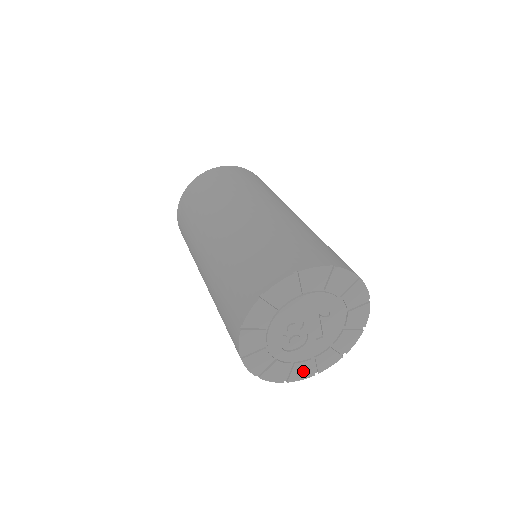
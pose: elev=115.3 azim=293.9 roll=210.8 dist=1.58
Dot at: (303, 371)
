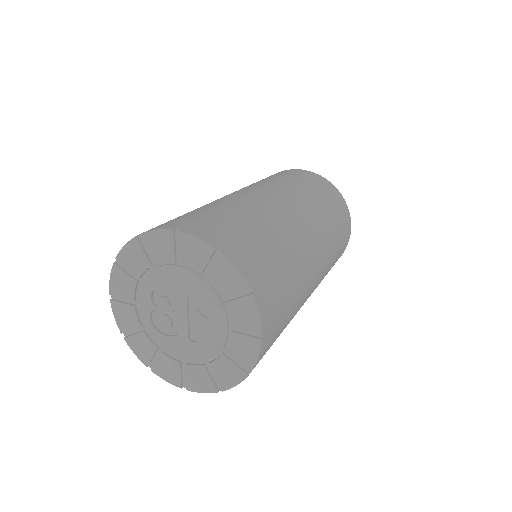
Dot at: (170, 371)
